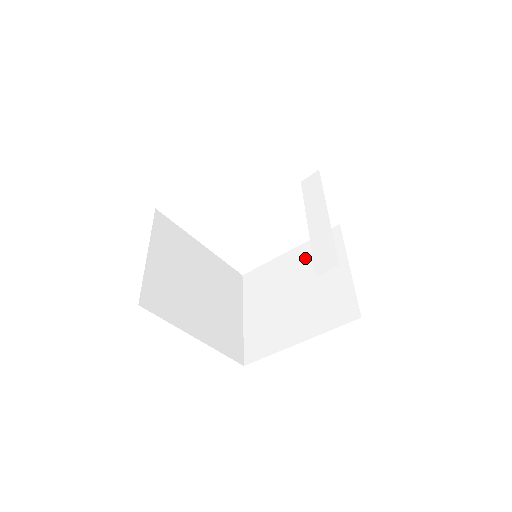
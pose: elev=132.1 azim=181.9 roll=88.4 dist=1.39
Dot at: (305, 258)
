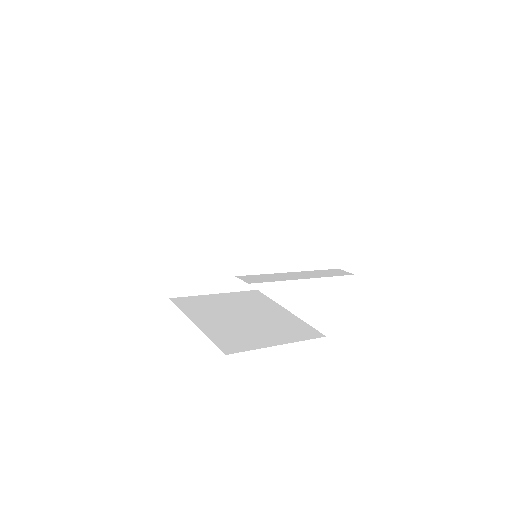
Dot at: (283, 320)
